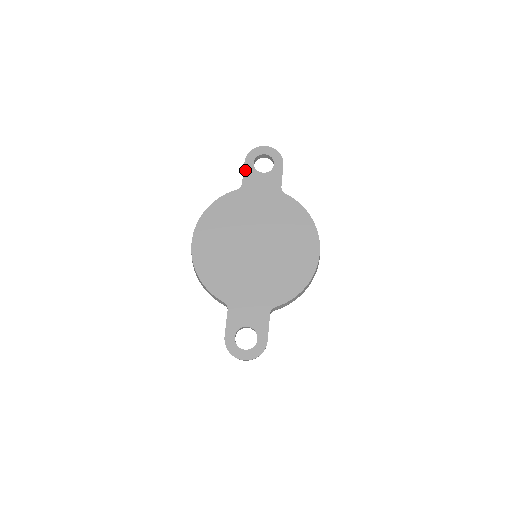
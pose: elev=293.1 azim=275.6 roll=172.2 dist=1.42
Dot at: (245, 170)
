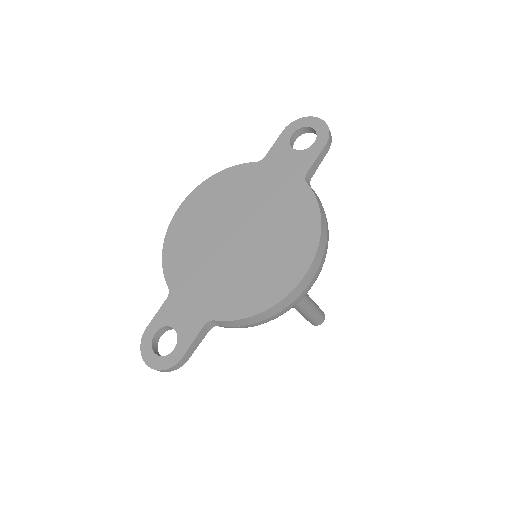
Dot at: (277, 141)
